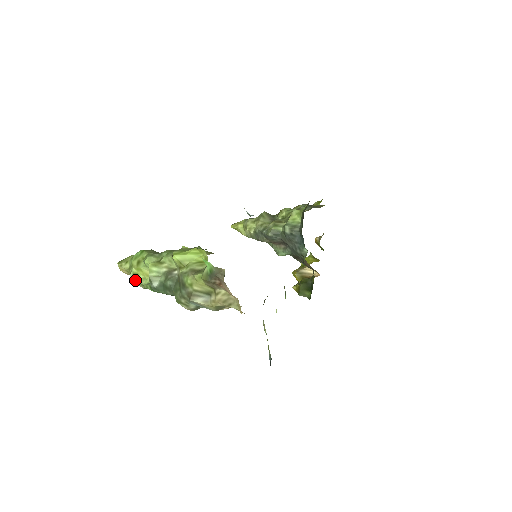
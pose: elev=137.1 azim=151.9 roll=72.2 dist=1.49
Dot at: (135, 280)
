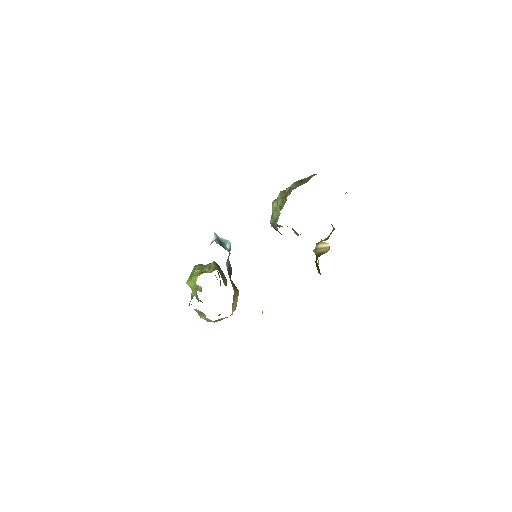
Dot at: occluded
